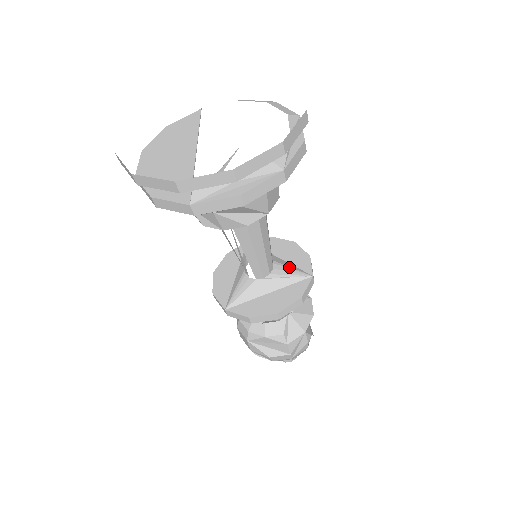
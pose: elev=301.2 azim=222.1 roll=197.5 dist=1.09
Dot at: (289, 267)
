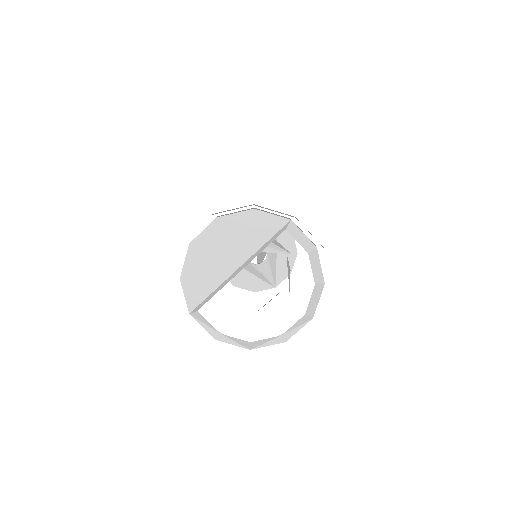
Dot at: (271, 270)
